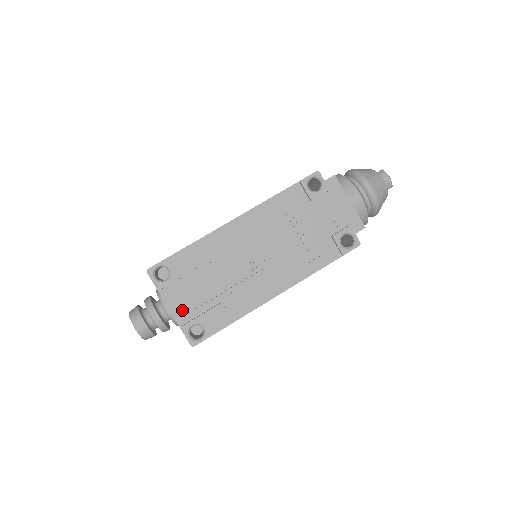
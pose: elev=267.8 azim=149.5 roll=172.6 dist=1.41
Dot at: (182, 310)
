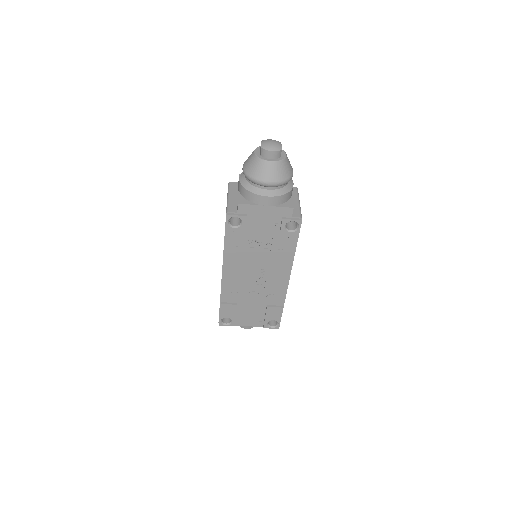
Dot at: (255, 322)
